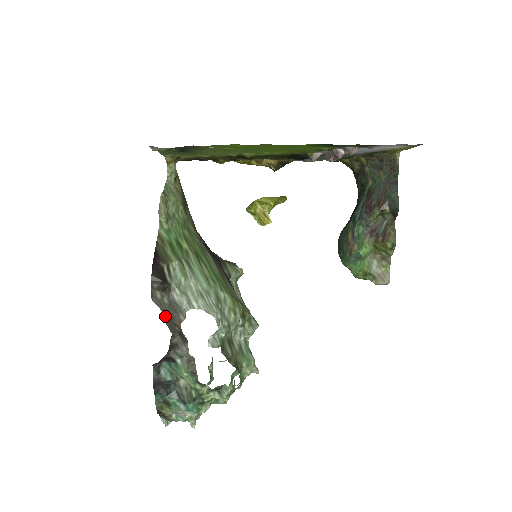
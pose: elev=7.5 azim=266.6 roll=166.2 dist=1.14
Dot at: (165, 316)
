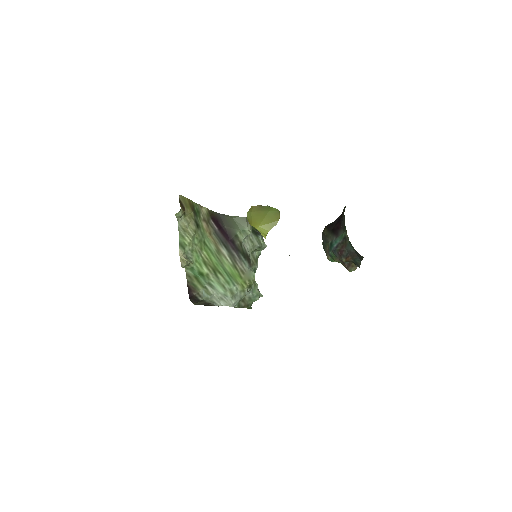
Dot at: (204, 305)
